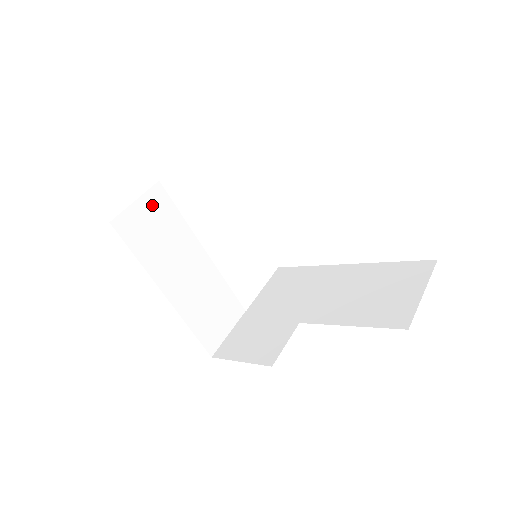
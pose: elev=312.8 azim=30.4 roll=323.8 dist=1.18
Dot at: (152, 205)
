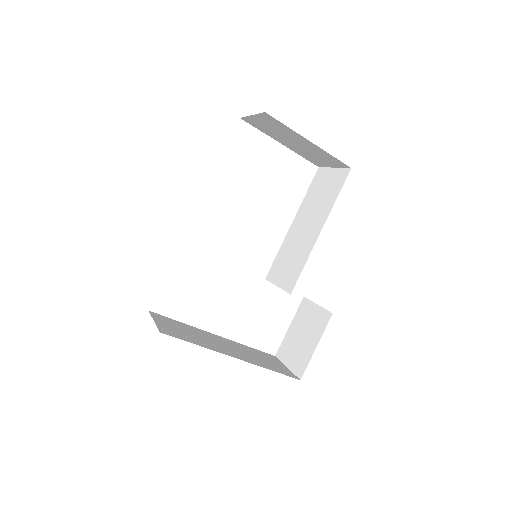
Dot at: (163, 321)
